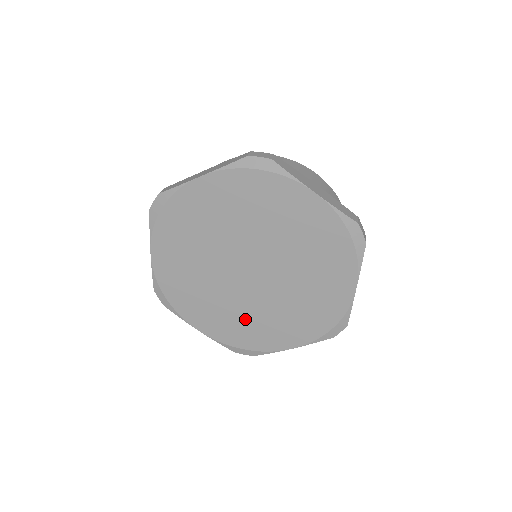
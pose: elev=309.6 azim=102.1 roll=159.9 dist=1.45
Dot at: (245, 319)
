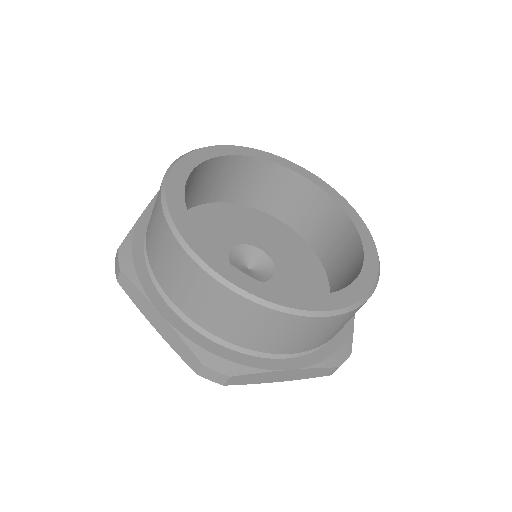
Dot at: occluded
